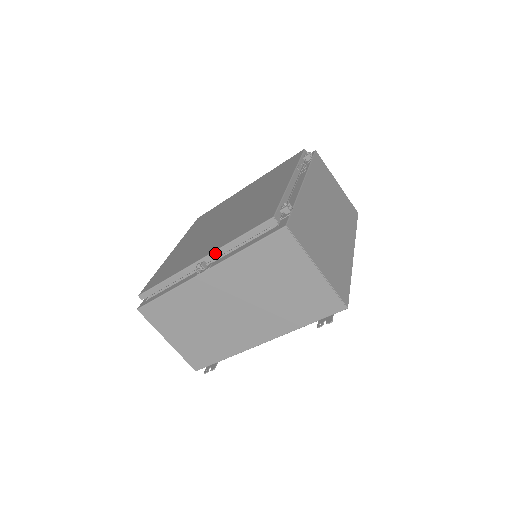
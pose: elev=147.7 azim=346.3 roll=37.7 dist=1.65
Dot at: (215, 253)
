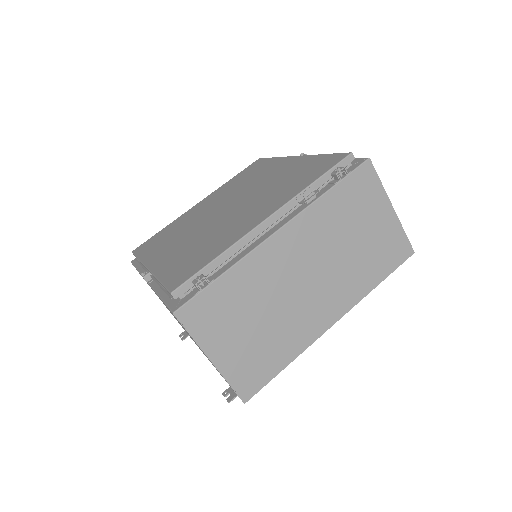
Dot at: (152, 274)
